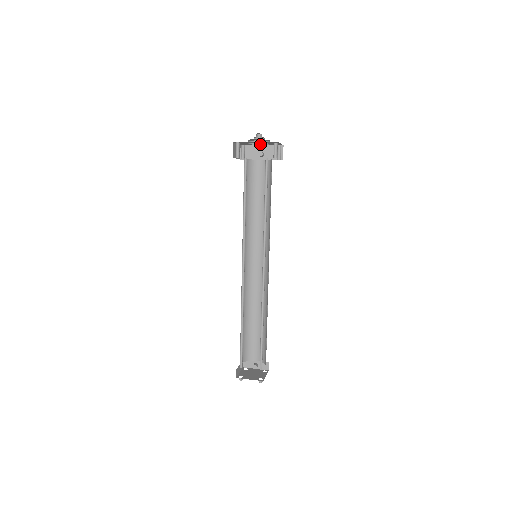
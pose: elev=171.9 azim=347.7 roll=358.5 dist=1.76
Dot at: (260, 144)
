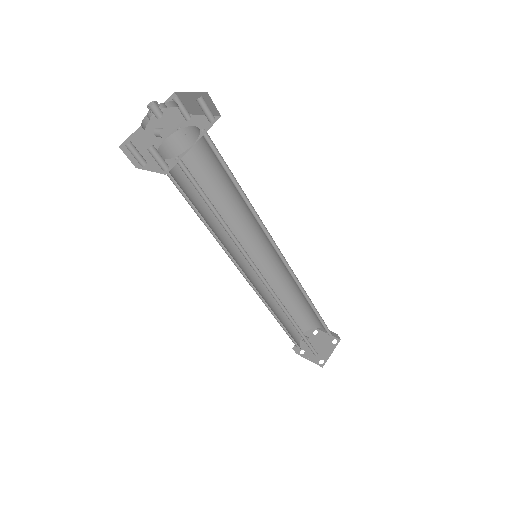
Dot at: occluded
